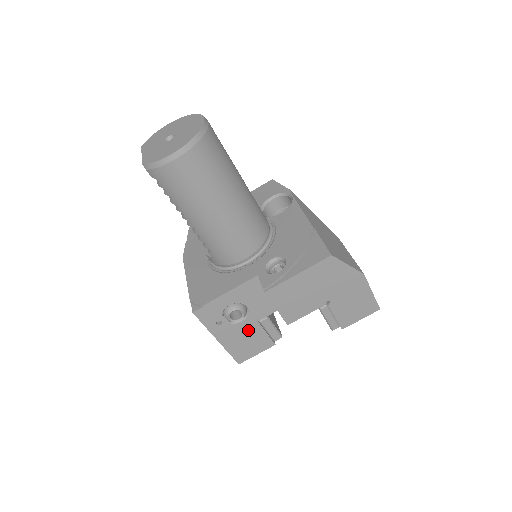
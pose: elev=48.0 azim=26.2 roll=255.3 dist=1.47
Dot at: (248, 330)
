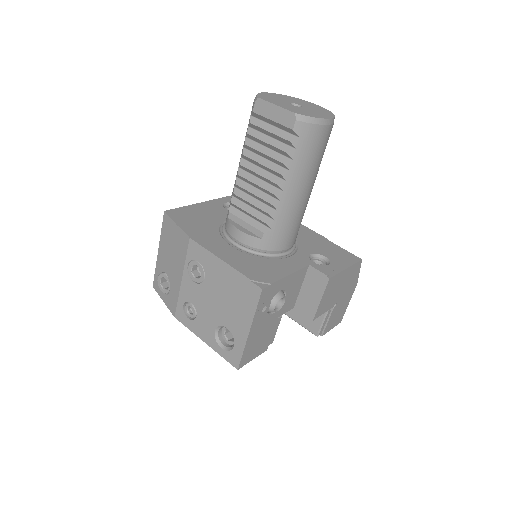
Dot at: (268, 326)
